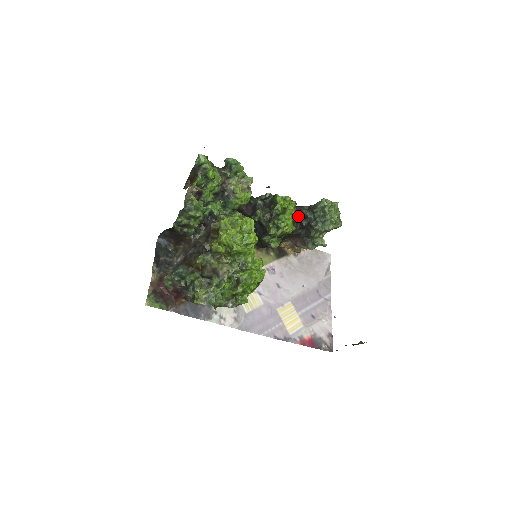
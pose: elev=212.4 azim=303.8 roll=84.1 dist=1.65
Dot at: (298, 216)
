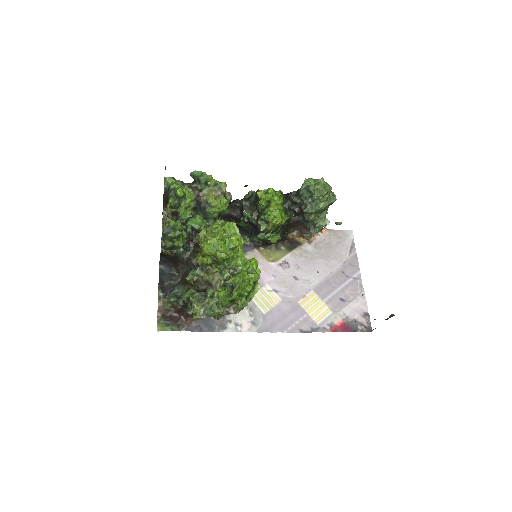
Dot at: (288, 204)
